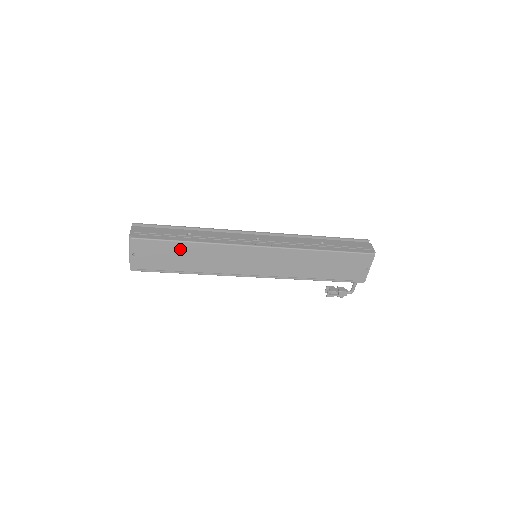
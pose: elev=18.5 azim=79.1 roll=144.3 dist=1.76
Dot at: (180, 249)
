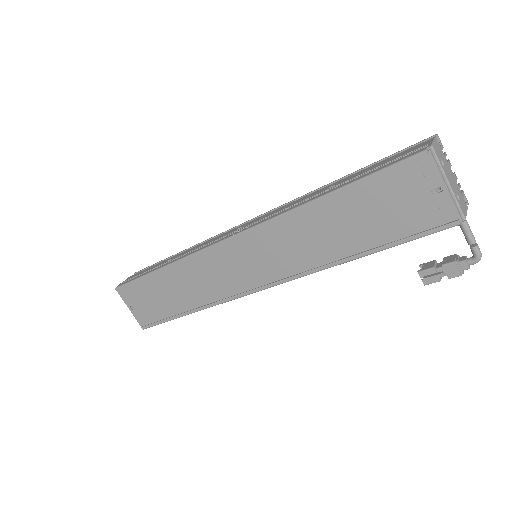
Dot at: (160, 283)
